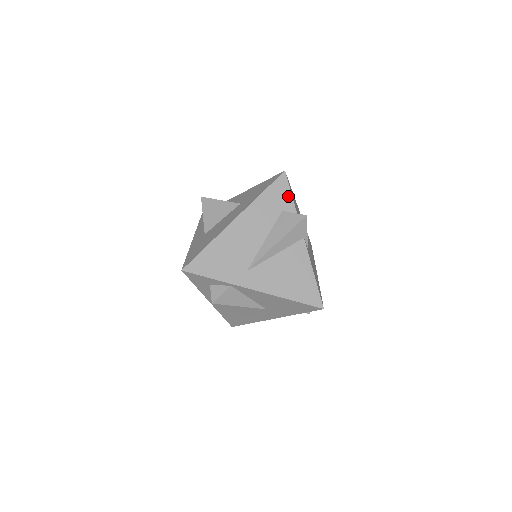
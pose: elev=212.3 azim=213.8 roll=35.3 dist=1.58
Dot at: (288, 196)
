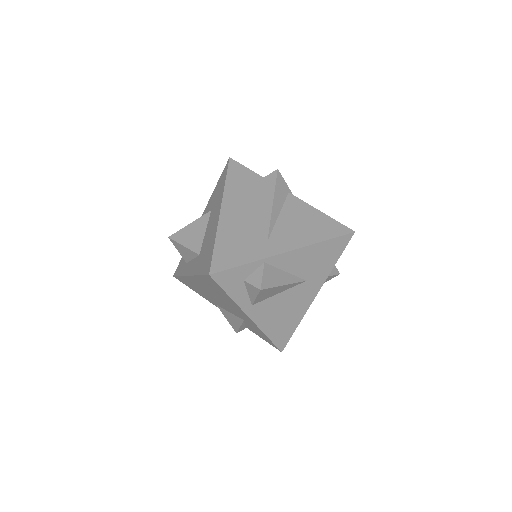
Dot at: (248, 172)
